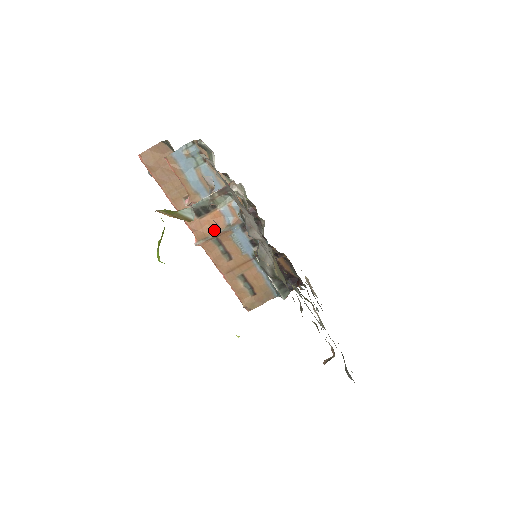
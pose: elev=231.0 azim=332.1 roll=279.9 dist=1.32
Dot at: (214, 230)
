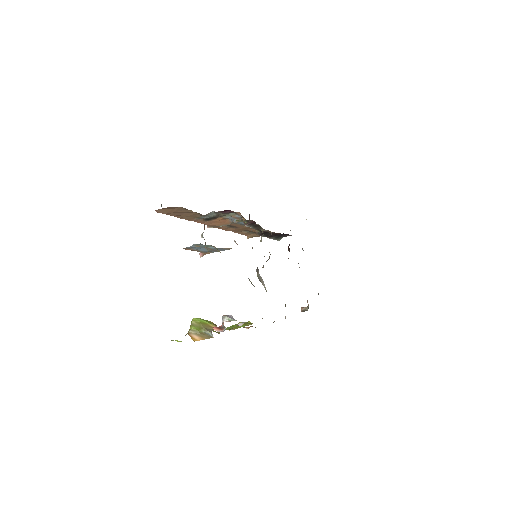
Dot at: (222, 224)
